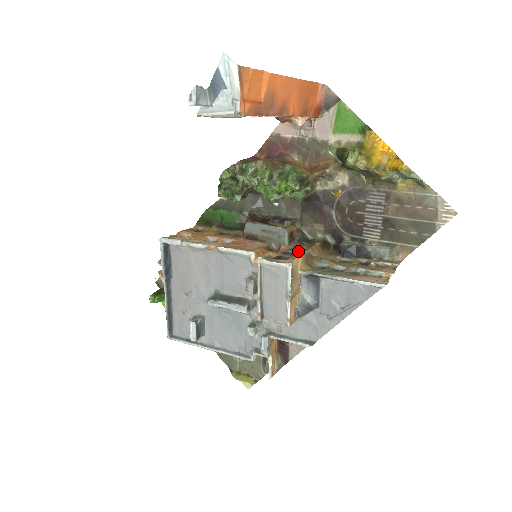
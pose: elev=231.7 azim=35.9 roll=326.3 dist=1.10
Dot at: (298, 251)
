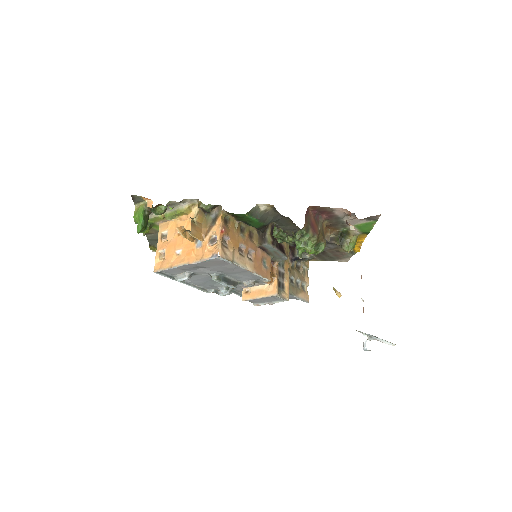
Dot at: (284, 270)
